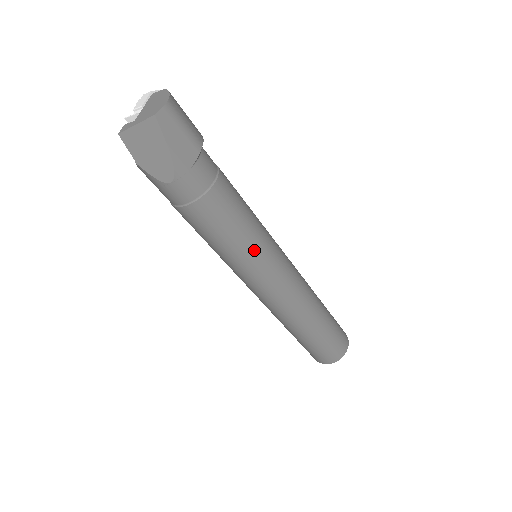
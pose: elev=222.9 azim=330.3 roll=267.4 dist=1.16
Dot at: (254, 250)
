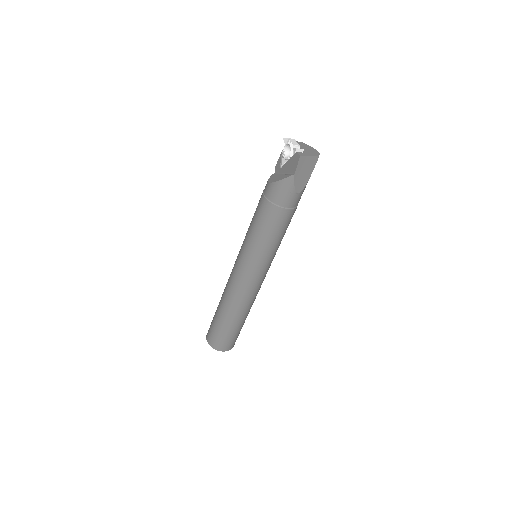
Dot at: occluded
